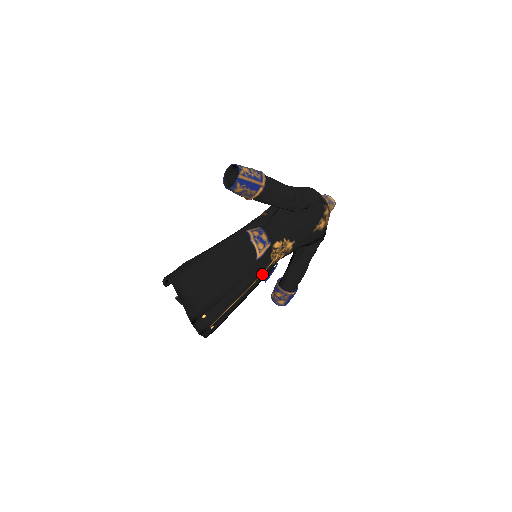
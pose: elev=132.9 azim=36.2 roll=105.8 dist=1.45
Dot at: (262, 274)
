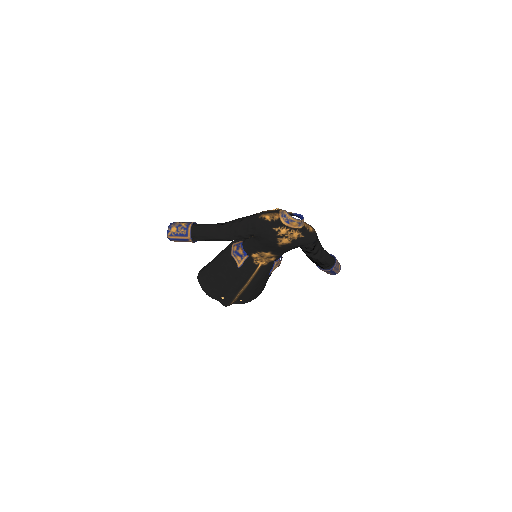
Dot at: (255, 273)
